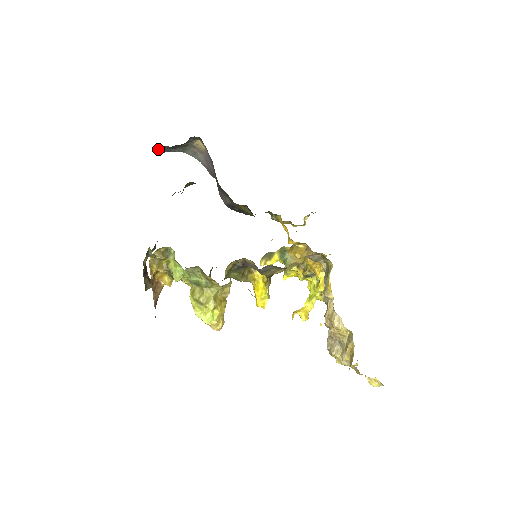
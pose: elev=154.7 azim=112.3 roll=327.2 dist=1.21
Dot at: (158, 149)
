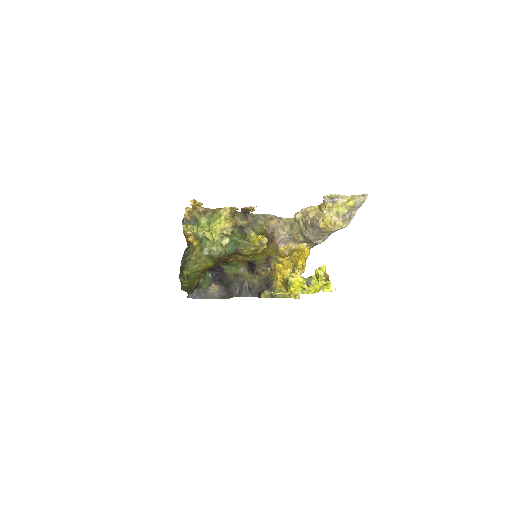
Dot at: occluded
